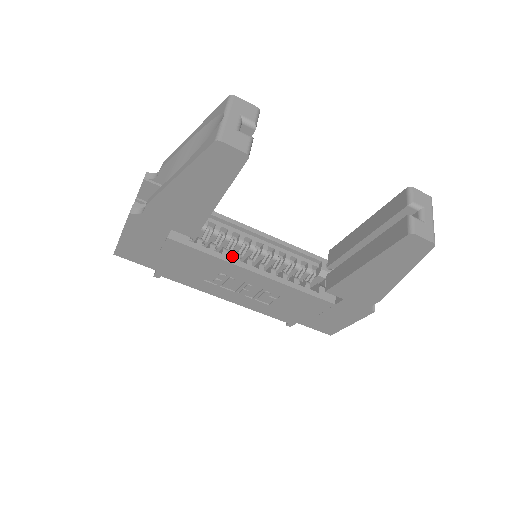
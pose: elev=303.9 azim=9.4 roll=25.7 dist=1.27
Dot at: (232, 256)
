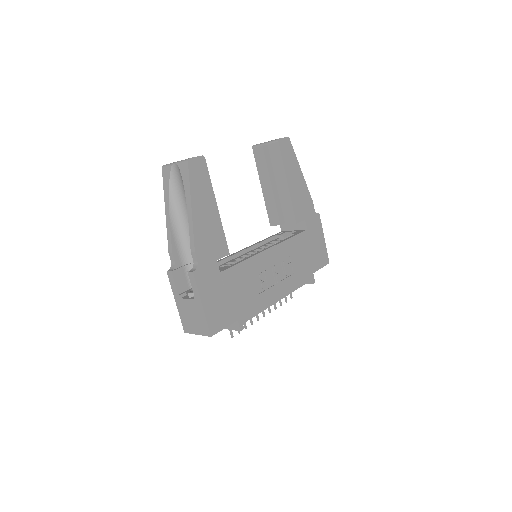
Dot at: occluded
